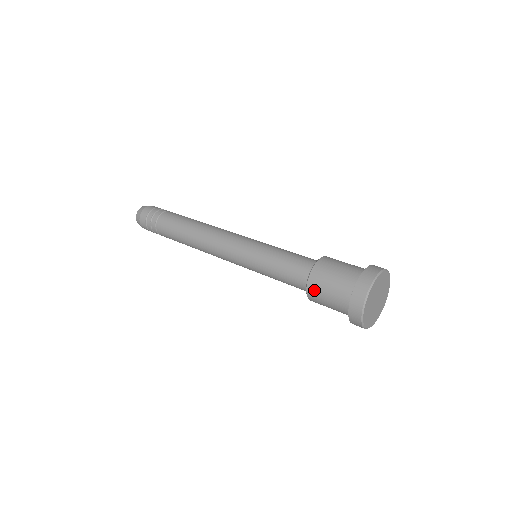
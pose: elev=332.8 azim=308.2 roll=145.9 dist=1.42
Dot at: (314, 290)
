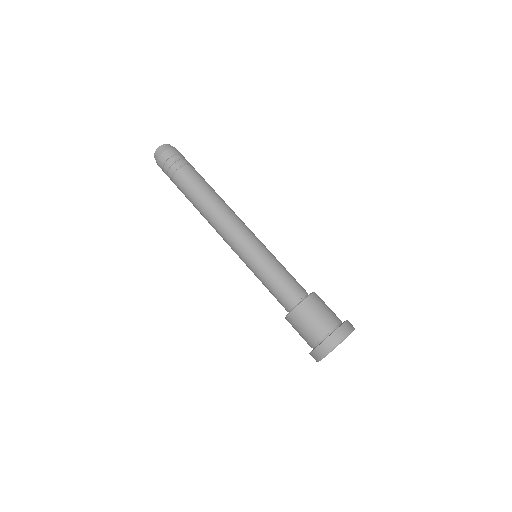
Dot at: (295, 319)
